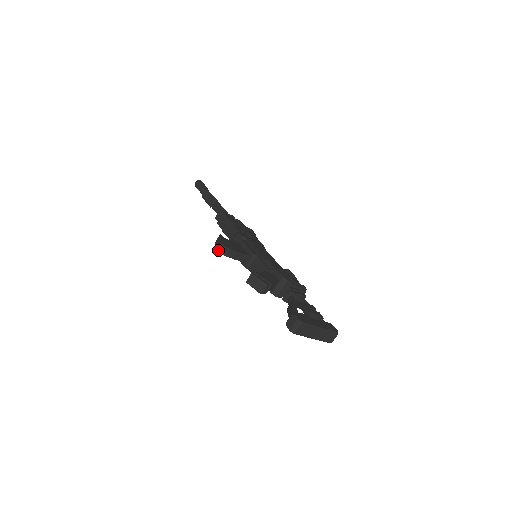
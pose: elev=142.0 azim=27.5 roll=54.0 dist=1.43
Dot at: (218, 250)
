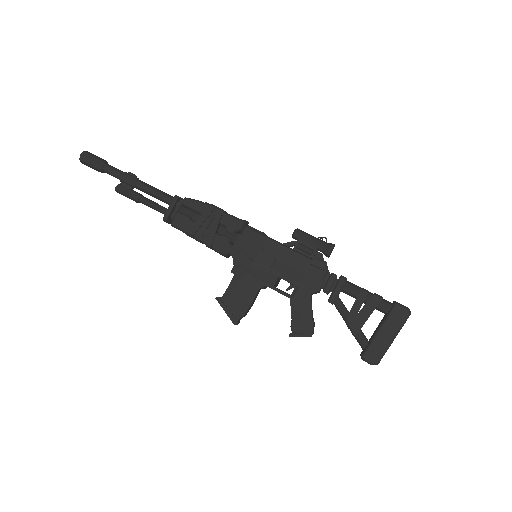
Dot at: (237, 324)
